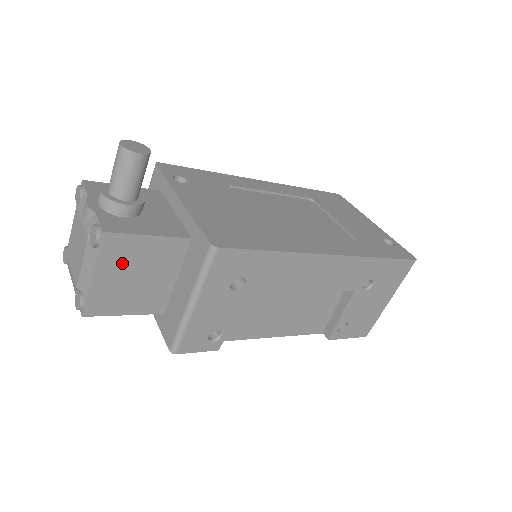
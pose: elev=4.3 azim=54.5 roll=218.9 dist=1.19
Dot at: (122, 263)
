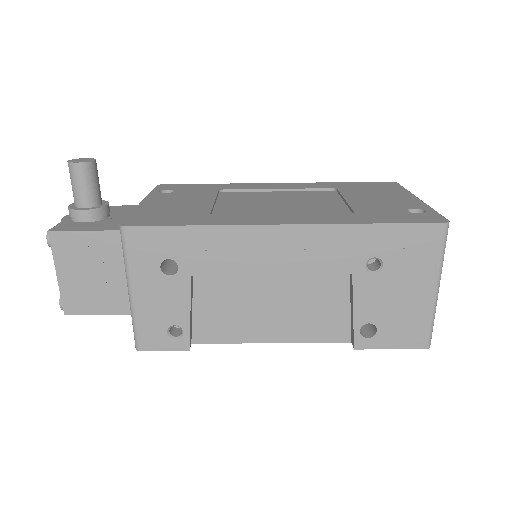
Dot at: (77, 260)
